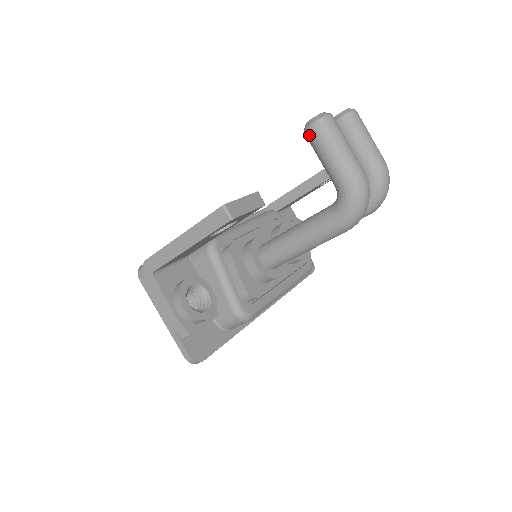
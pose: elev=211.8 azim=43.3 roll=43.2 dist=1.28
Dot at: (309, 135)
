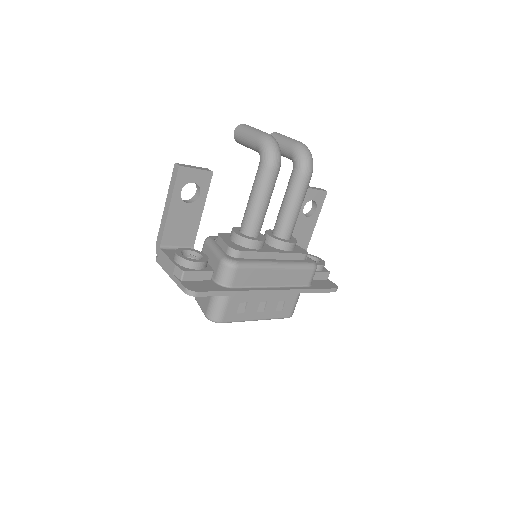
Dot at: (236, 138)
